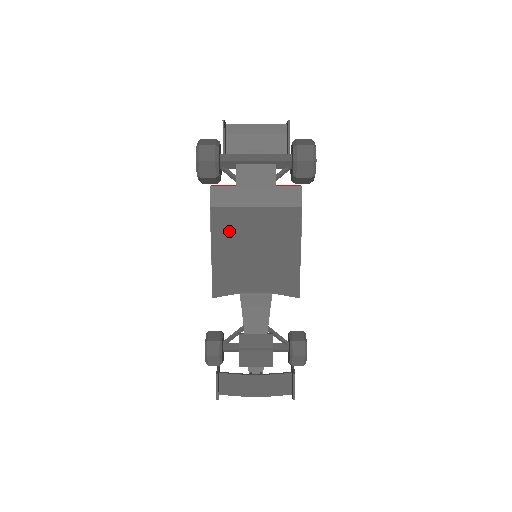
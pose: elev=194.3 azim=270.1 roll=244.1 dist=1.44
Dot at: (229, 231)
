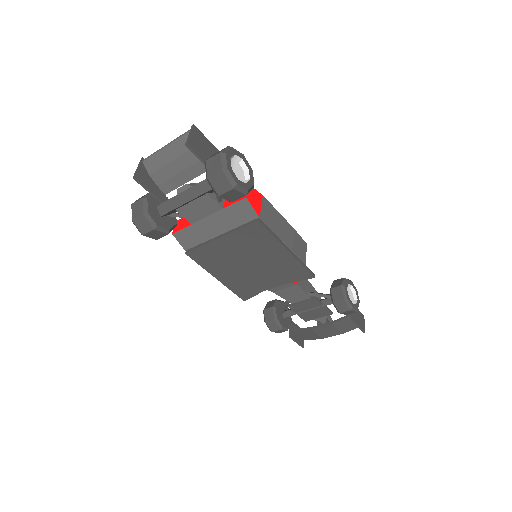
Dot at: (215, 261)
